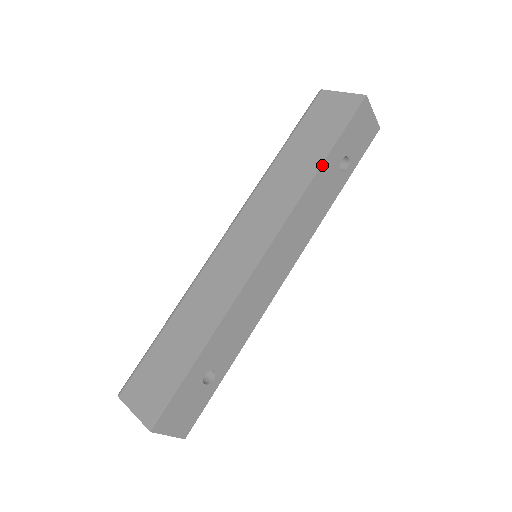
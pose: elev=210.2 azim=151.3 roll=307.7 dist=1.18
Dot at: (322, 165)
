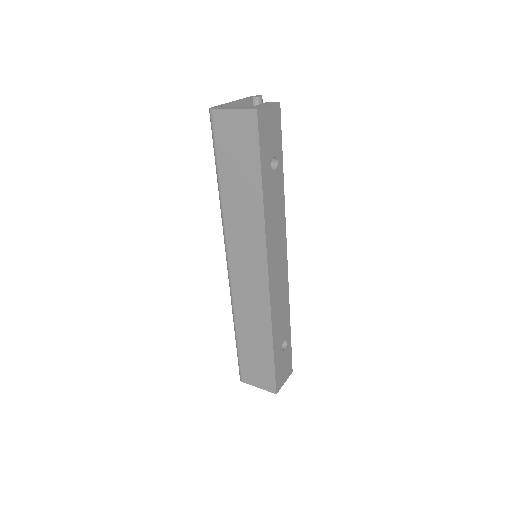
Dot at: (263, 192)
